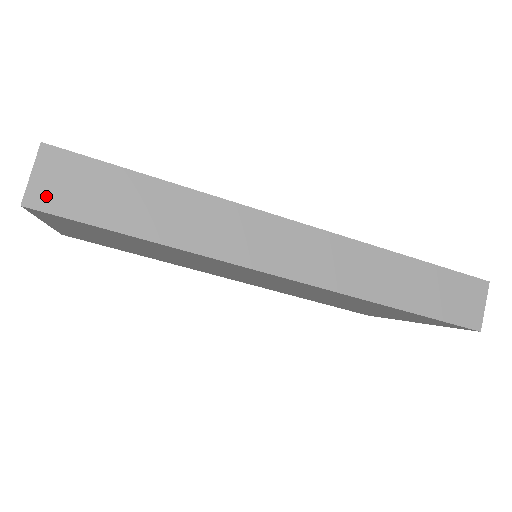
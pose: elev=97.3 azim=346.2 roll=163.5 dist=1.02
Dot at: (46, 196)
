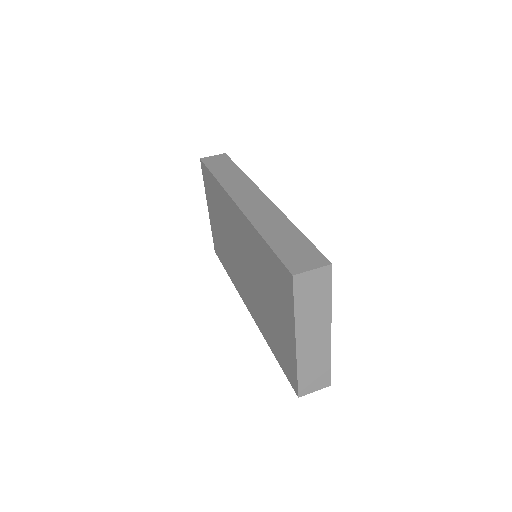
Dot at: (208, 160)
